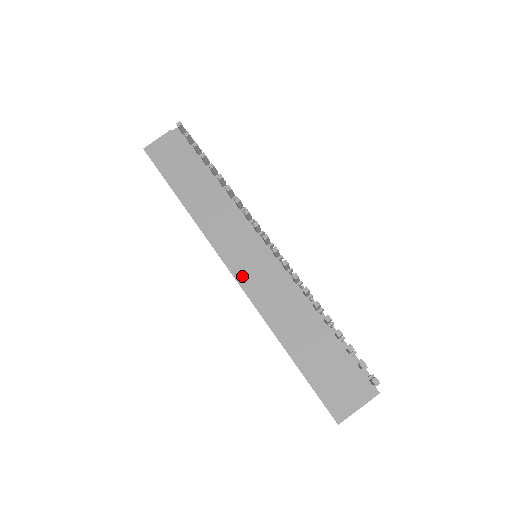
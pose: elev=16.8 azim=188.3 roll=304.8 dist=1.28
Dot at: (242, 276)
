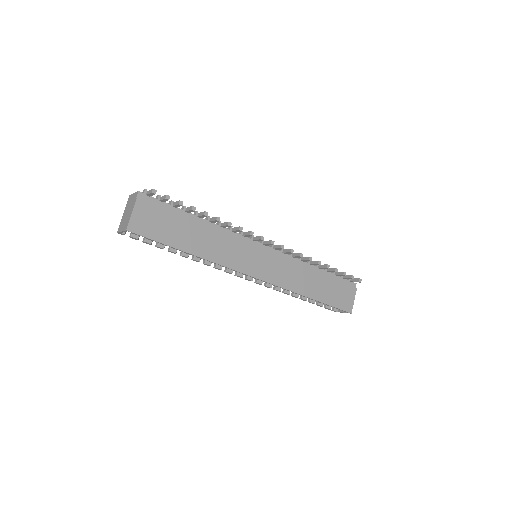
Dot at: (267, 276)
